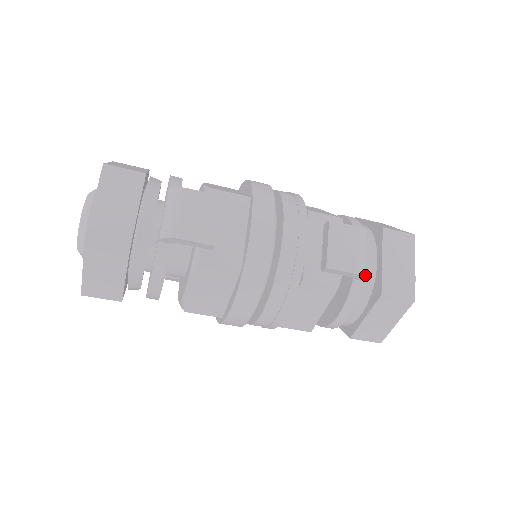
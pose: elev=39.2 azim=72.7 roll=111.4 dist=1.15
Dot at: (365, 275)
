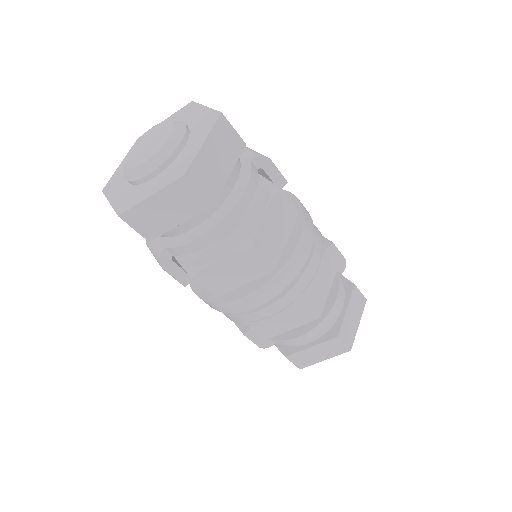
Dot at: (345, 265)
